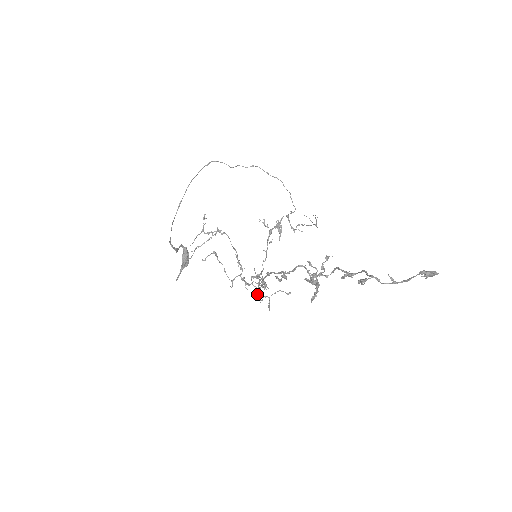
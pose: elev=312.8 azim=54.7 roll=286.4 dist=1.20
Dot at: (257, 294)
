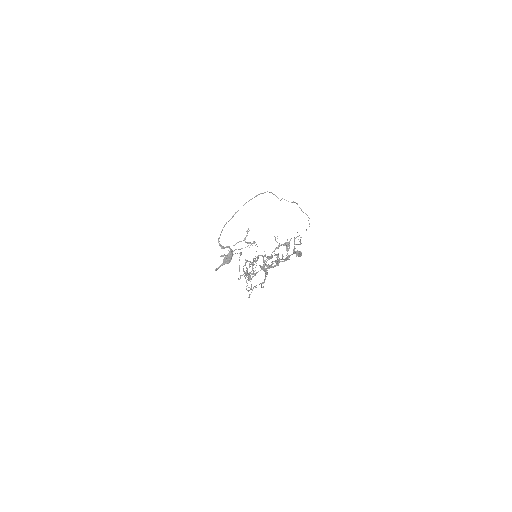
Dot at: (250, 288)
